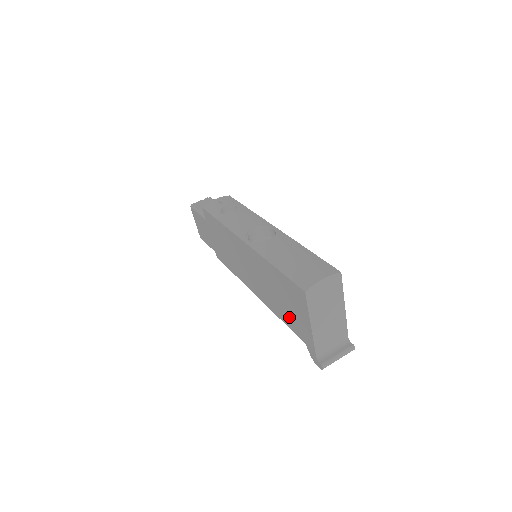
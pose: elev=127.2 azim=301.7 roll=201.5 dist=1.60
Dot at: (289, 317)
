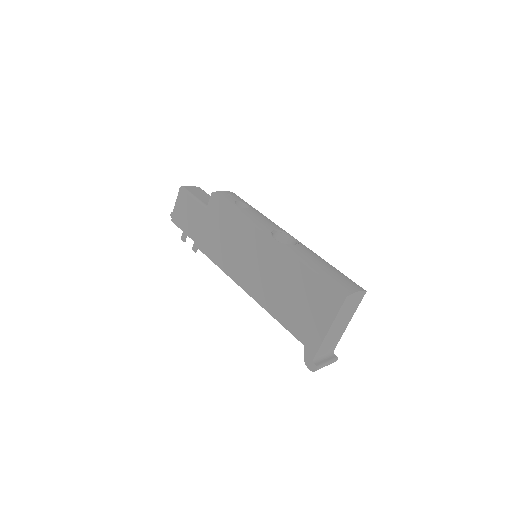
Dot at: (295, 318)
